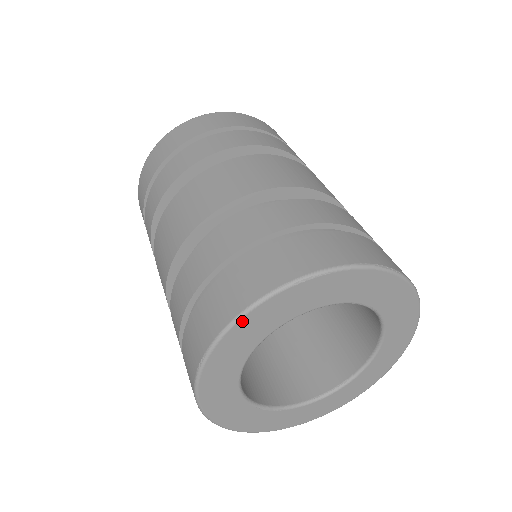
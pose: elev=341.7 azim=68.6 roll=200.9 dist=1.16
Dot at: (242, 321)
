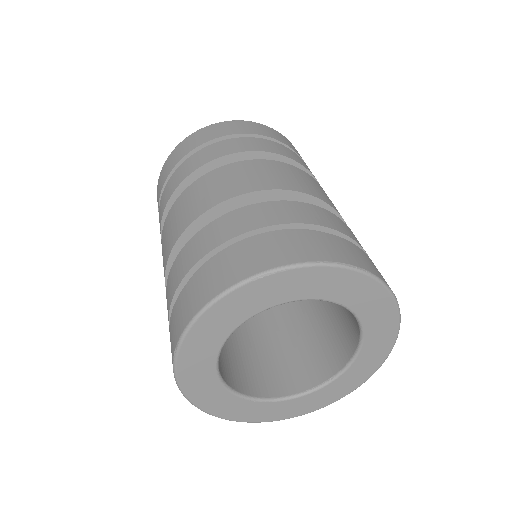
Dot at: (207, 313)
